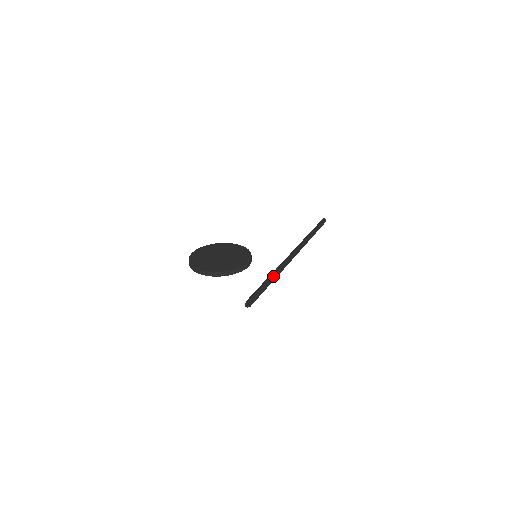
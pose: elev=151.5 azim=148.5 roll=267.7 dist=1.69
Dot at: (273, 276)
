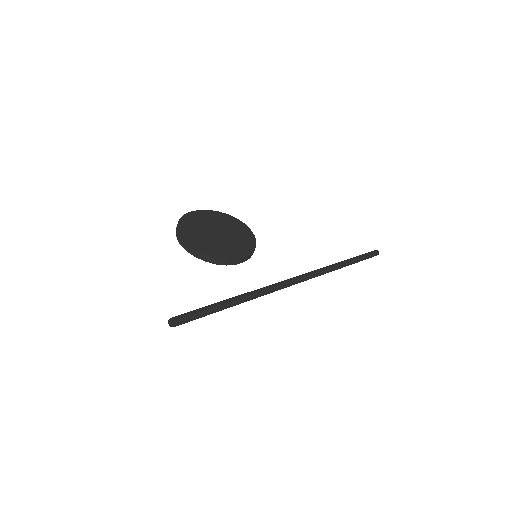
Dot at: (241, 298)
